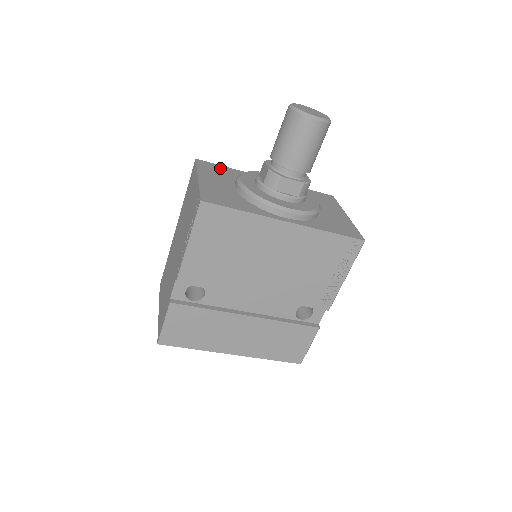
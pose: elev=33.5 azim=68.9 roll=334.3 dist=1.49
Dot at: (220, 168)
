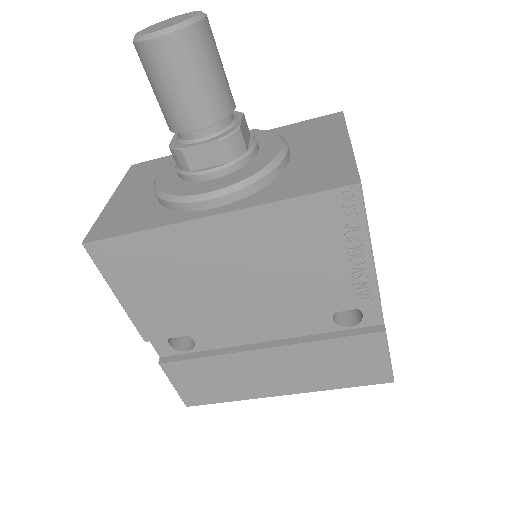
Dot at: (159, 163)
